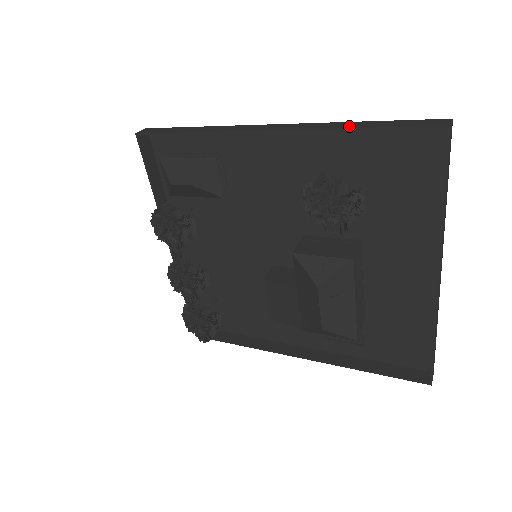
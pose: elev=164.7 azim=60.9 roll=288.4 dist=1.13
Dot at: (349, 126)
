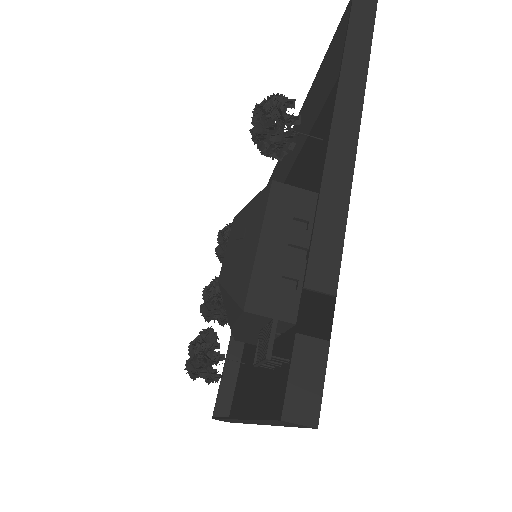
Dot at: (323, 74)
